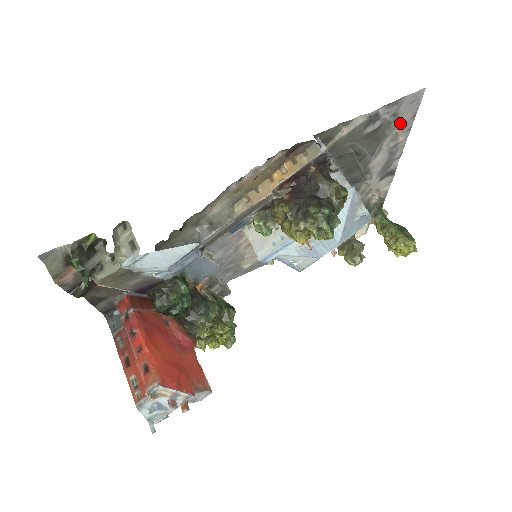
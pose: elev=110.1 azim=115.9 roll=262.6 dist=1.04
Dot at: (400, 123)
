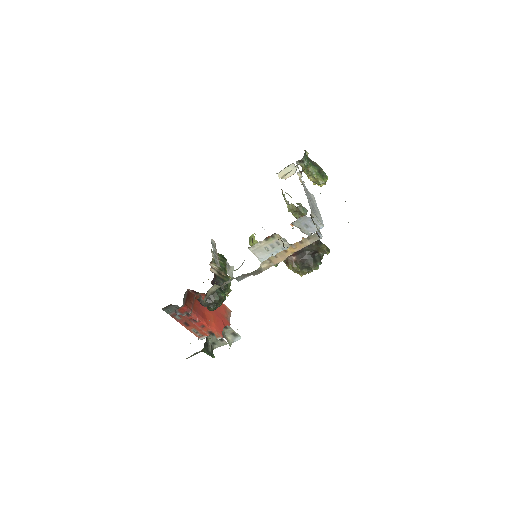
Dot at: occluded
